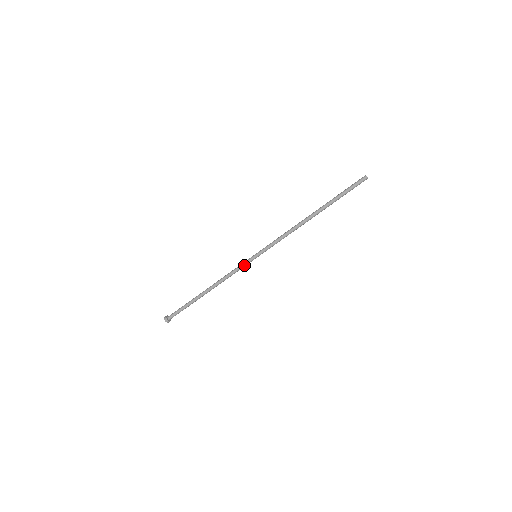
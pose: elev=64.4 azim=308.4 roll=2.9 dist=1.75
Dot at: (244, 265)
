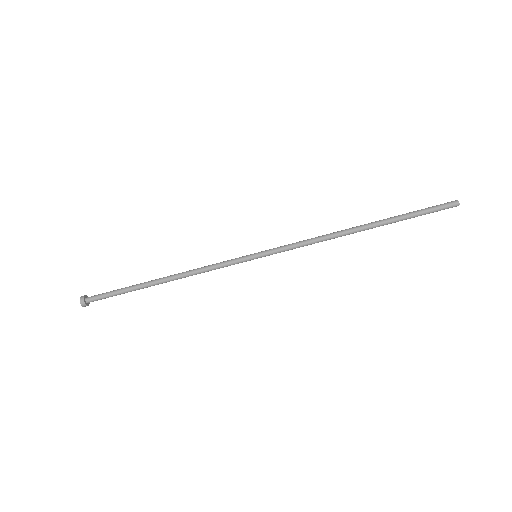
Dot at: (233, 262)
